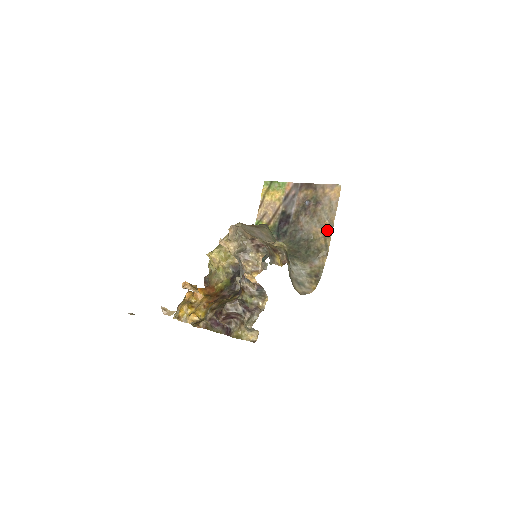
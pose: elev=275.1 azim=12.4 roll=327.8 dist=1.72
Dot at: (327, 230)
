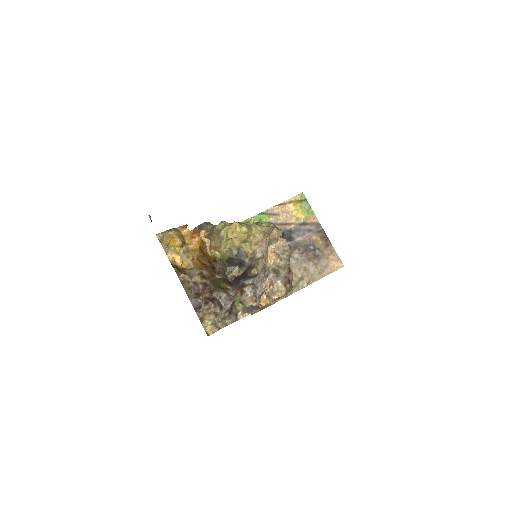
Dot at: (304, 282)
